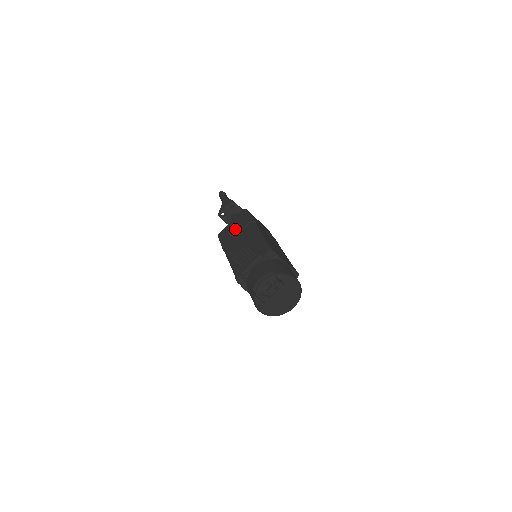
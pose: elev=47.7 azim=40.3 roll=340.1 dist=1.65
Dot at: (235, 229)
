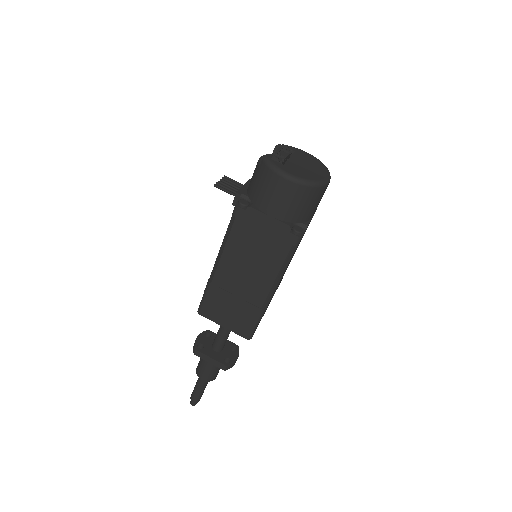
Dot at: occluded
